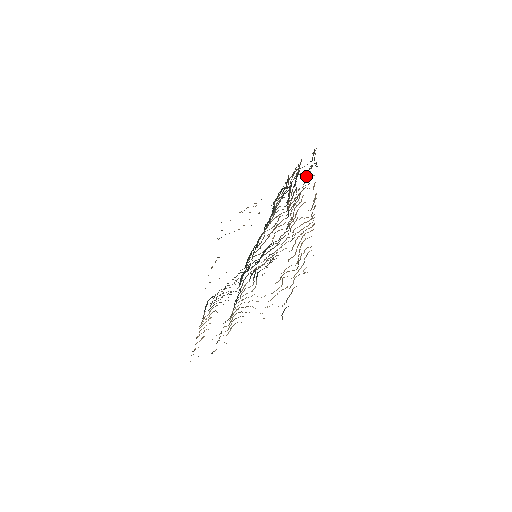
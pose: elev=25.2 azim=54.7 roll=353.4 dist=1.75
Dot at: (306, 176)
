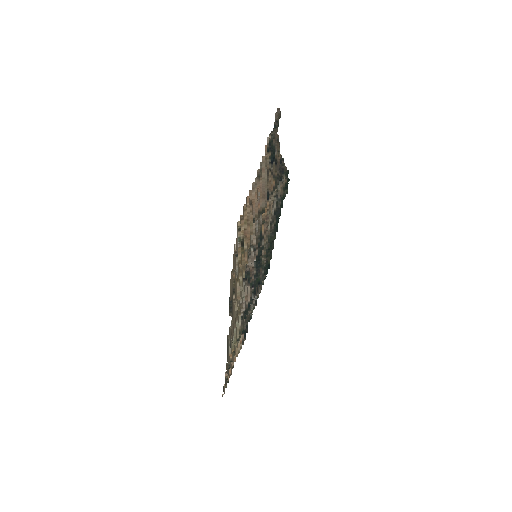
Dot at: (270, 144)
